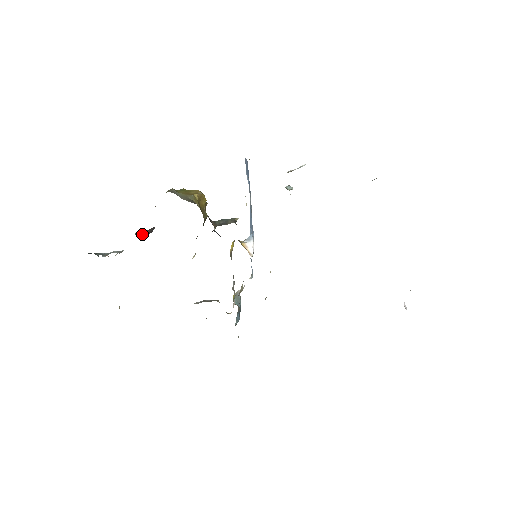
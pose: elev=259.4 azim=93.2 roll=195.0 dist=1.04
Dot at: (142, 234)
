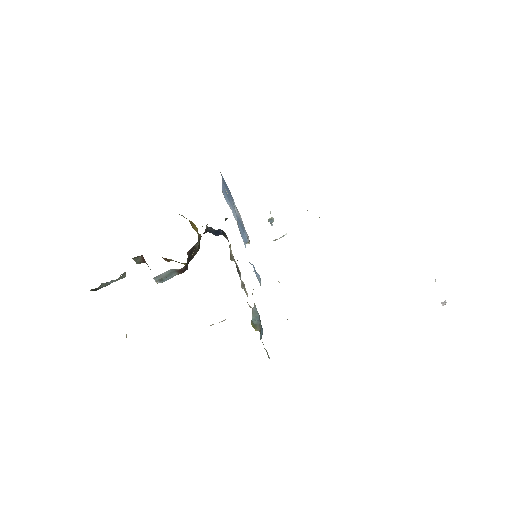
Dot at: occluded
